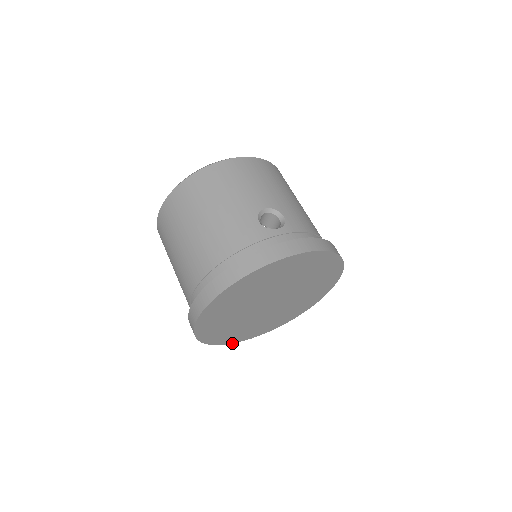
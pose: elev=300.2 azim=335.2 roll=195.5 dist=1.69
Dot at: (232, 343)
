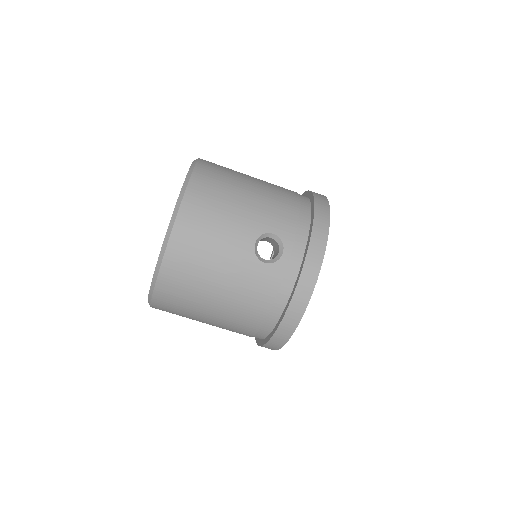
Dot at: occluded
